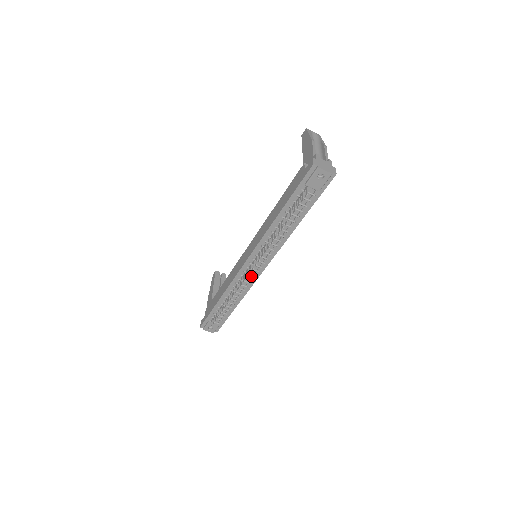
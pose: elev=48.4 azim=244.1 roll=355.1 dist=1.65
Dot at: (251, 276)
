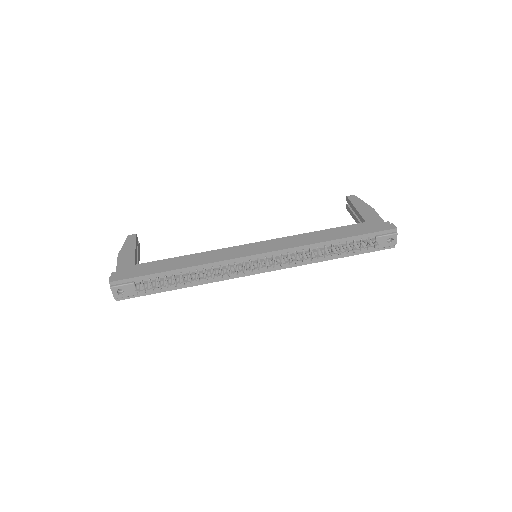
Dot at: occluded
